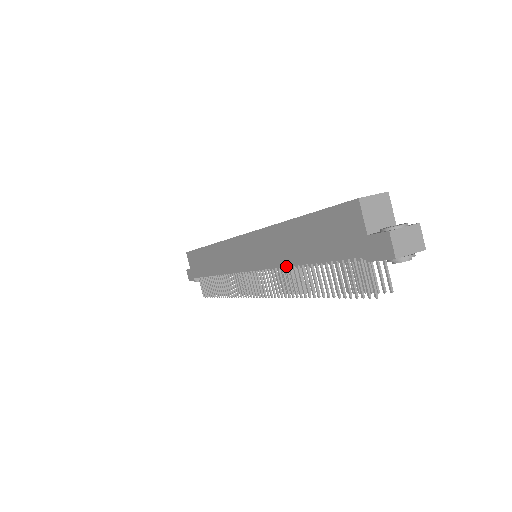
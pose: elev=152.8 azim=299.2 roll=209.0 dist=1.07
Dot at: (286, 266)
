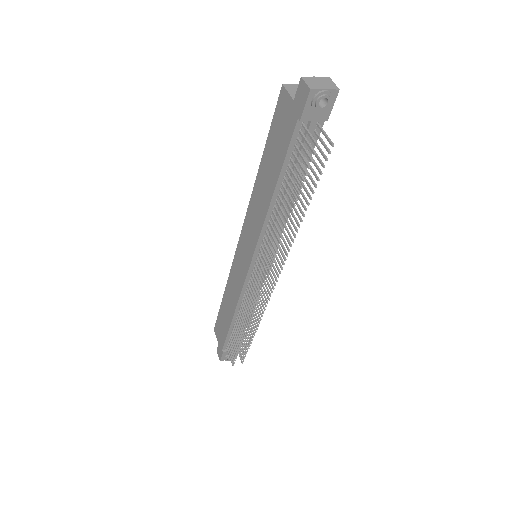
Dot at: (266, 213)
